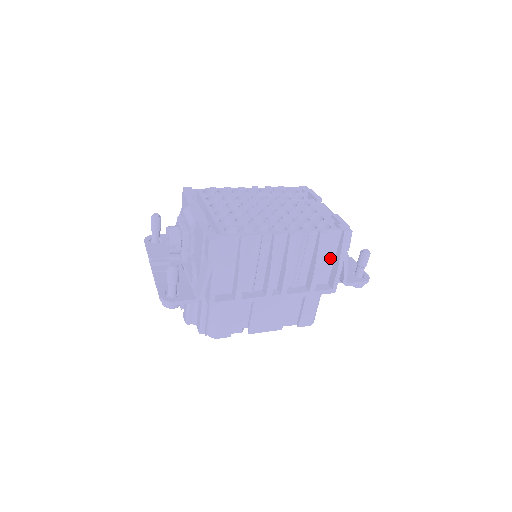
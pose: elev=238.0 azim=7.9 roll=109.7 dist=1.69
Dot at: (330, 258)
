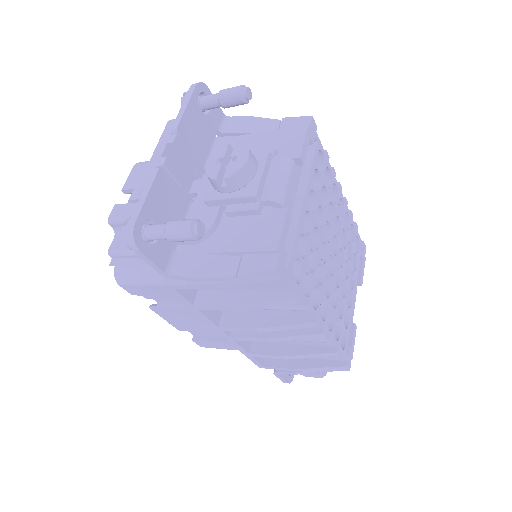
Dot at: occluded
